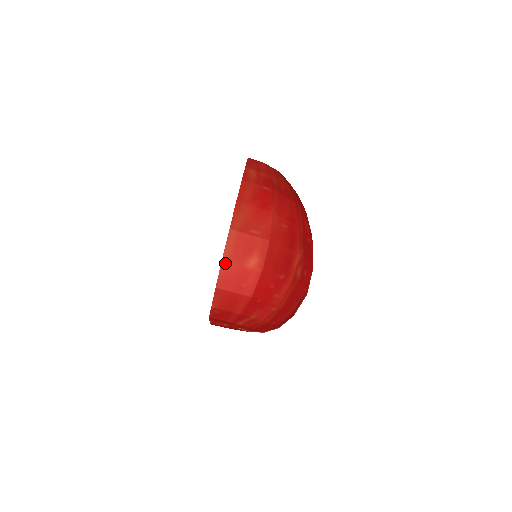
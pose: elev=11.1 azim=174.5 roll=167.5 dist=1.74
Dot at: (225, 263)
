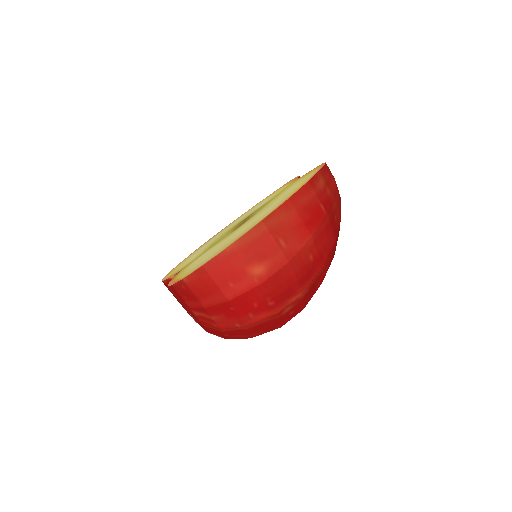
Dot at: (231, 250)
